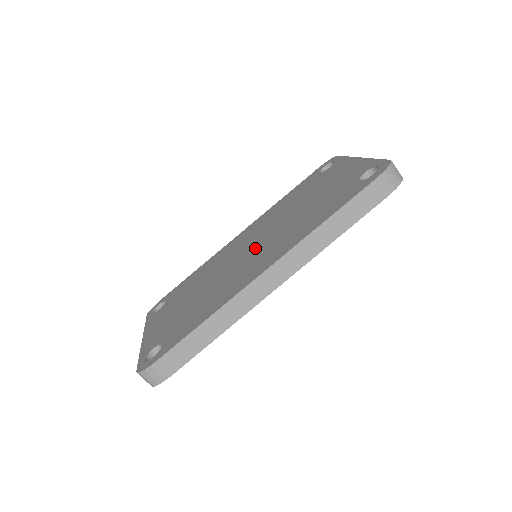
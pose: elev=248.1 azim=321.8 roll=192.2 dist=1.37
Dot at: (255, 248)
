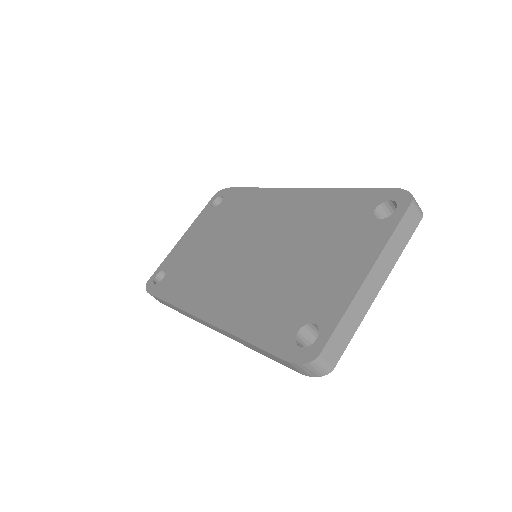
Dot at: (246, 259)
